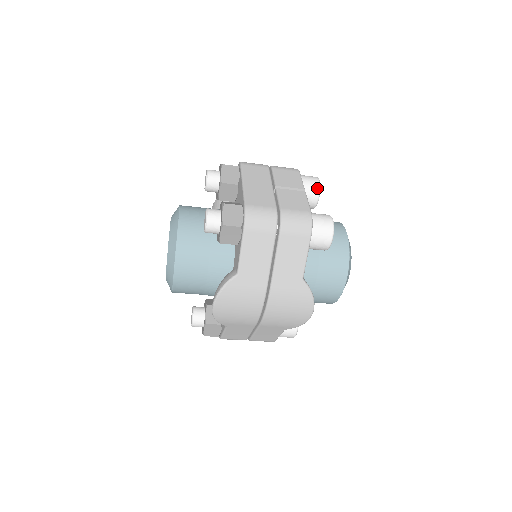
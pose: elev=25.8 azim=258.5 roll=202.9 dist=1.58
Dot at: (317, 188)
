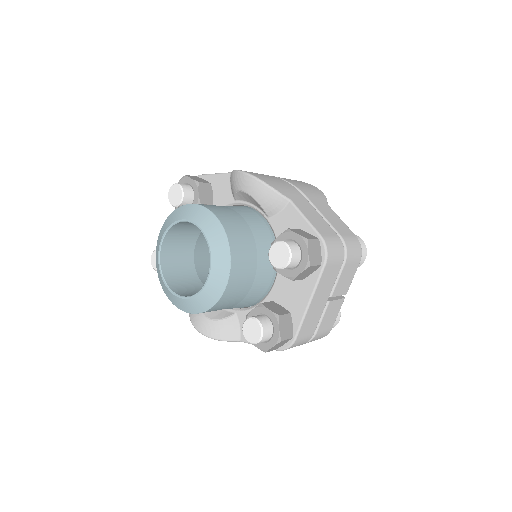
Dot at: occluded
